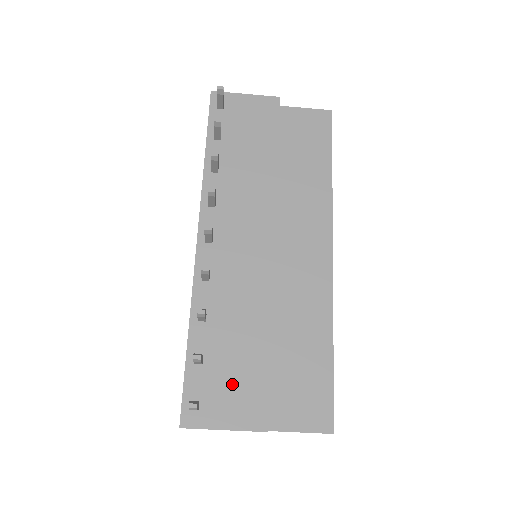
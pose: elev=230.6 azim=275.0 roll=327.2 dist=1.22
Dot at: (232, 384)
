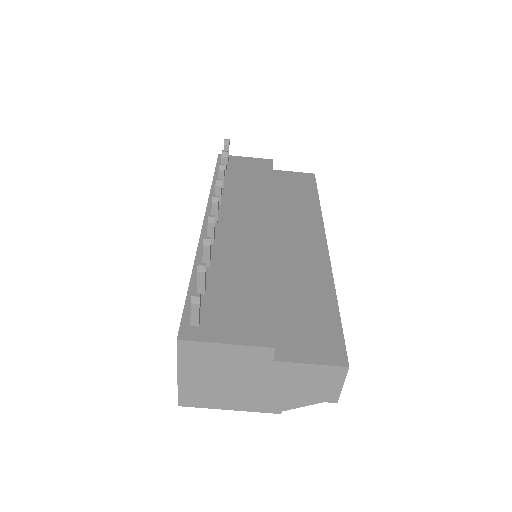
Dot at: (235, 310)
